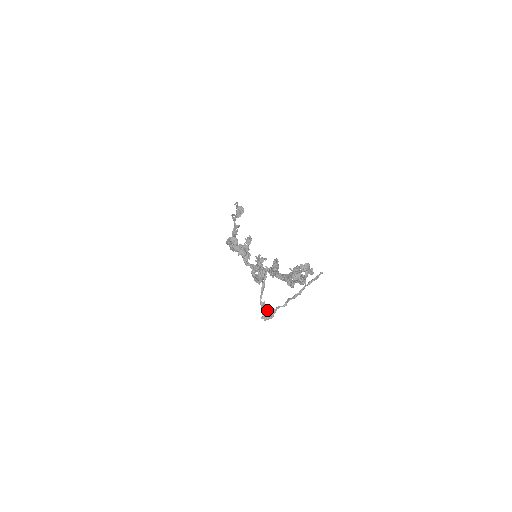
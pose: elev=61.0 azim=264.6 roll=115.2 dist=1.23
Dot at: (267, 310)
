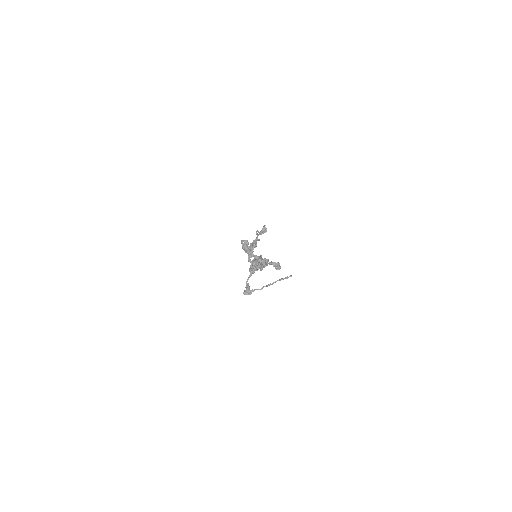
Dot at: (248, 288)
